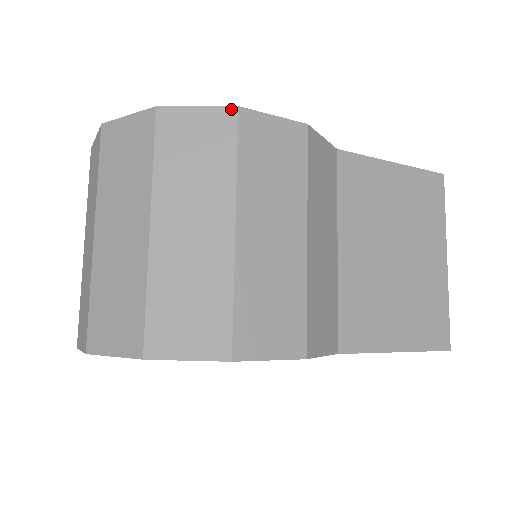
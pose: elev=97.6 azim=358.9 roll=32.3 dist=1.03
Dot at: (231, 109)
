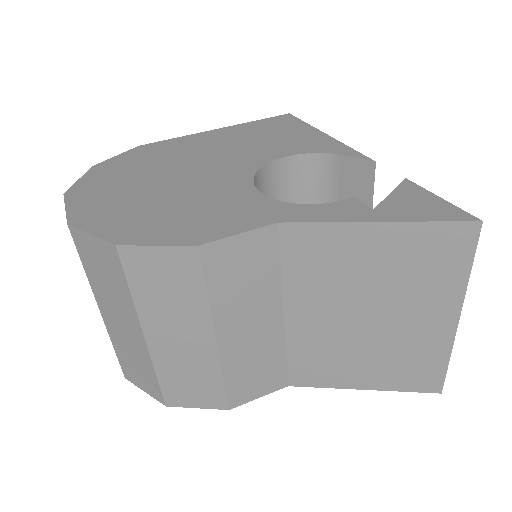
Dot at: (112, 246)
